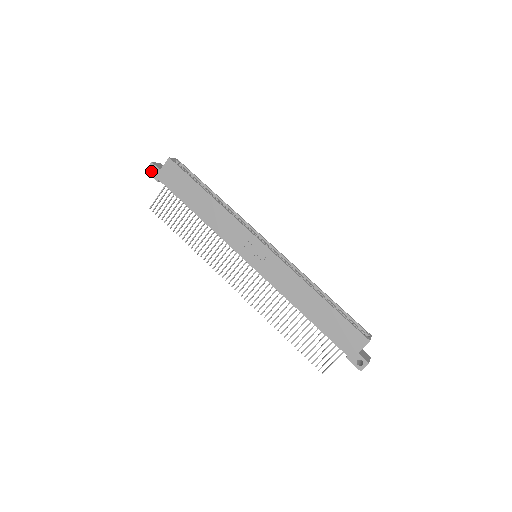
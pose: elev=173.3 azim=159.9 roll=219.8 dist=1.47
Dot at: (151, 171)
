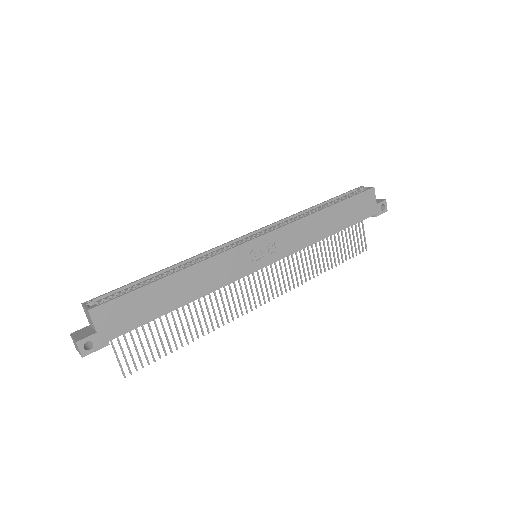
Dot at: (86, 350)
